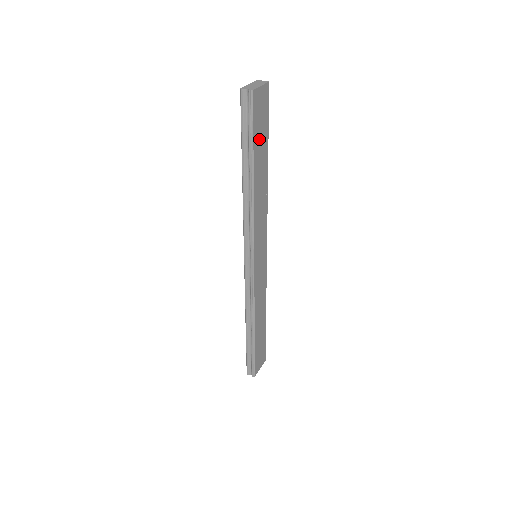
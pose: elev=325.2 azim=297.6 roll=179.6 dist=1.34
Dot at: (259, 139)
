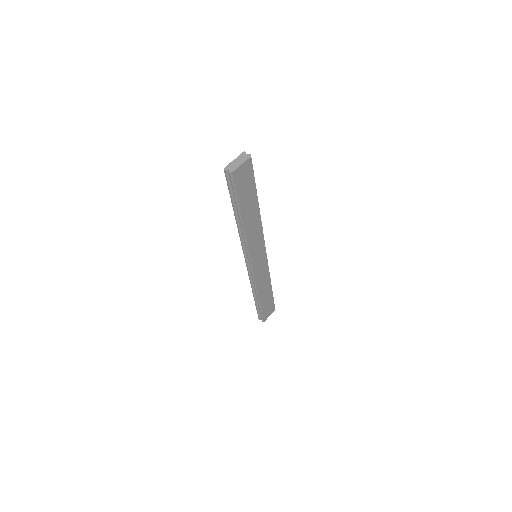
Dot at: (245, 195)
